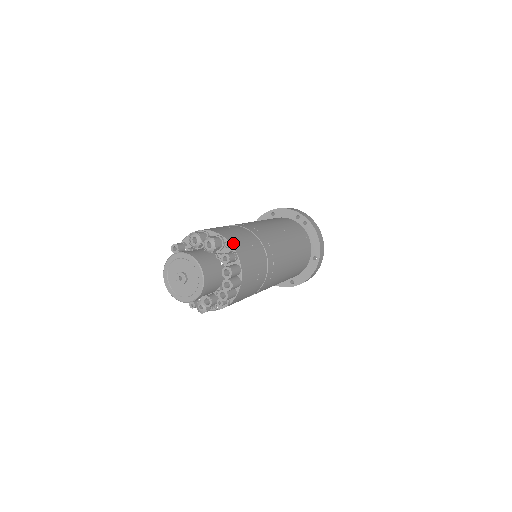
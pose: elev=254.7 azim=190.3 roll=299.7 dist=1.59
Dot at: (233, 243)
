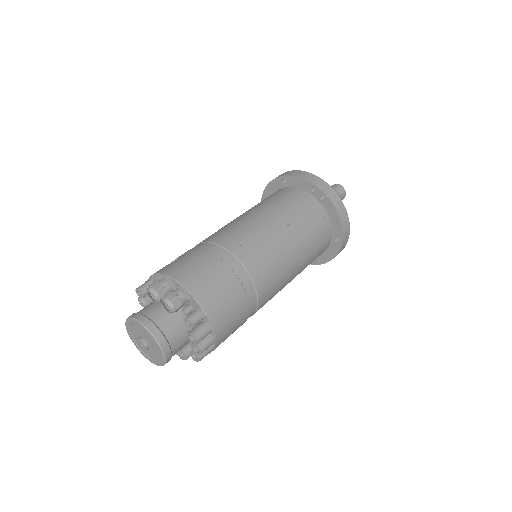
Dot at: (200, 296)
